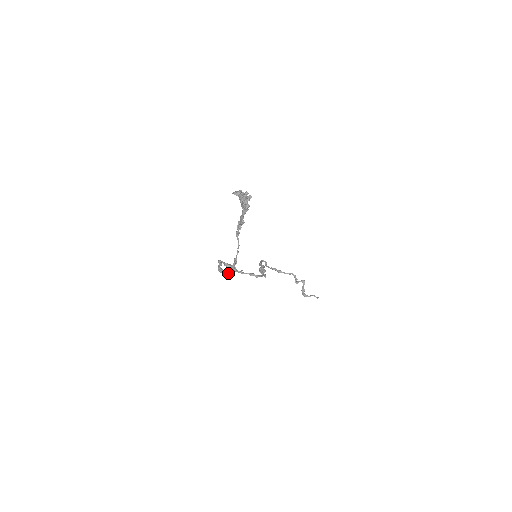
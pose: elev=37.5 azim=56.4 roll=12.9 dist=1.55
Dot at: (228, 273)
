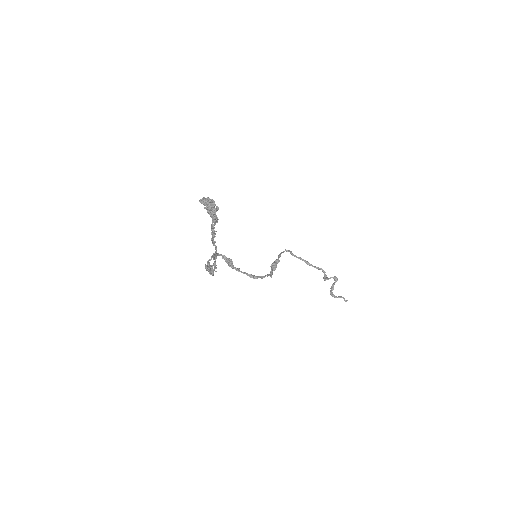
Dot at: (211, 274)
